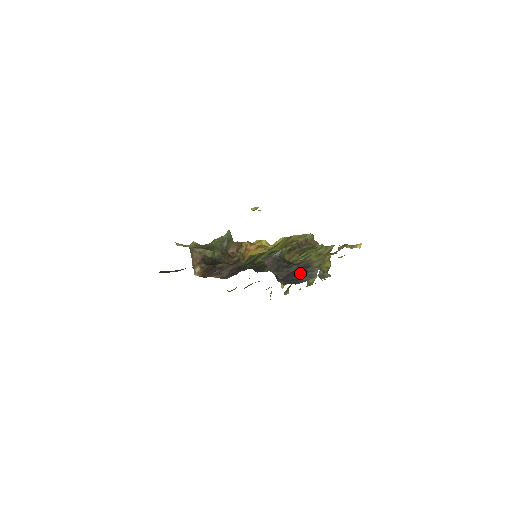
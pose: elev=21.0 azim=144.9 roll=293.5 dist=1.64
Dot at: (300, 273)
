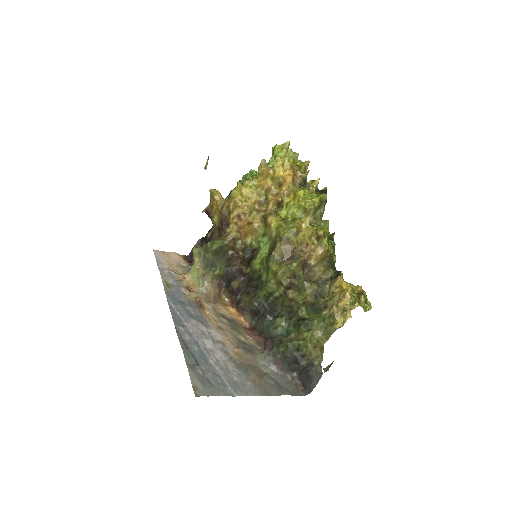
Dot at: (309, 374)
